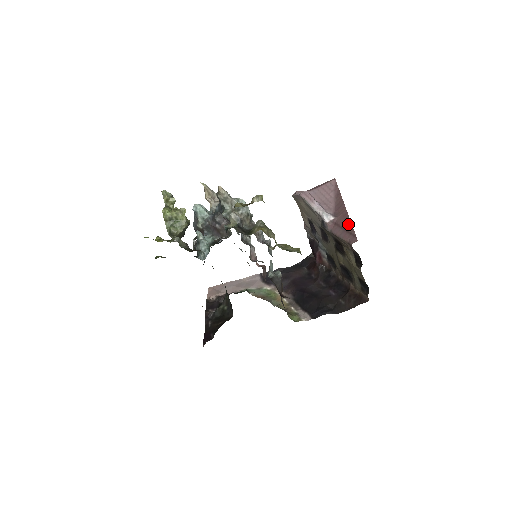
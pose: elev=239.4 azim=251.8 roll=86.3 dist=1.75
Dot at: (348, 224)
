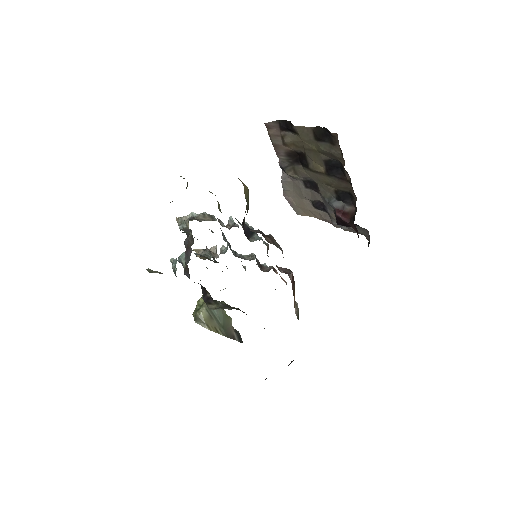
Dot at: occluded
